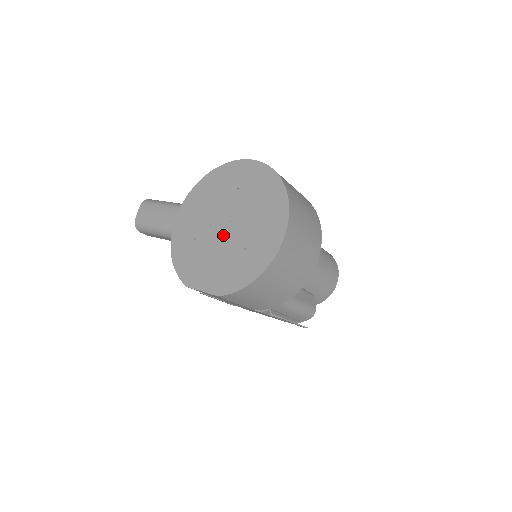
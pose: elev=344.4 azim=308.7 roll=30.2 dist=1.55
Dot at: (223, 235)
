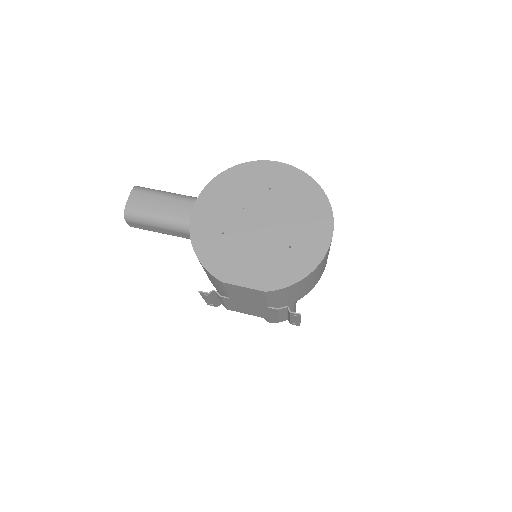
Dot at: (260, 232)
